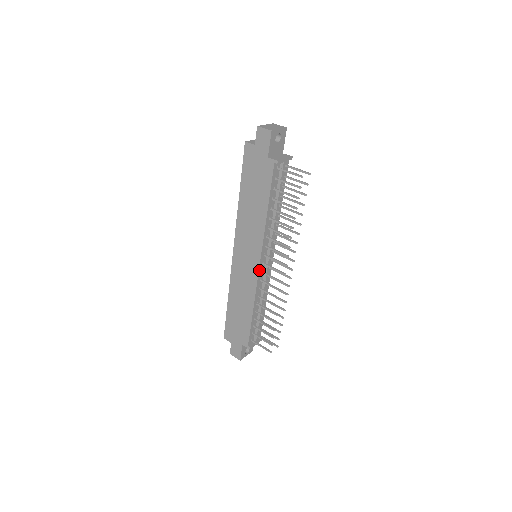
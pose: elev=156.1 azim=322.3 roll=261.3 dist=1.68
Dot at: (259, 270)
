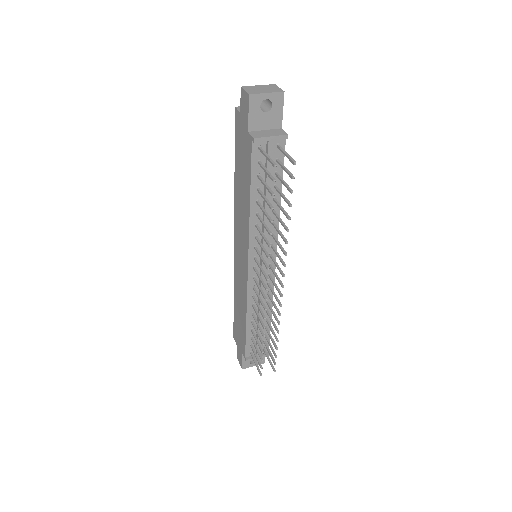
Dot at: (249, 275)
